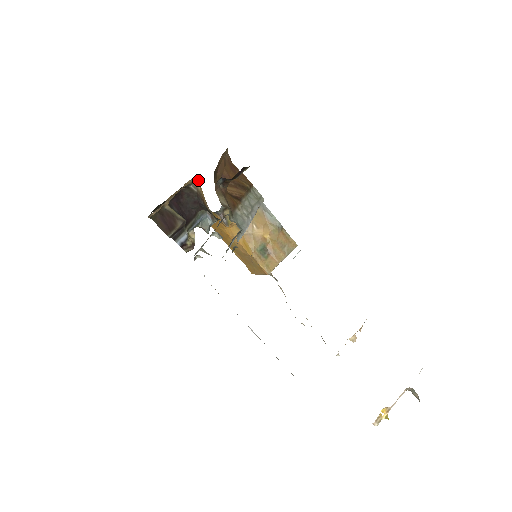
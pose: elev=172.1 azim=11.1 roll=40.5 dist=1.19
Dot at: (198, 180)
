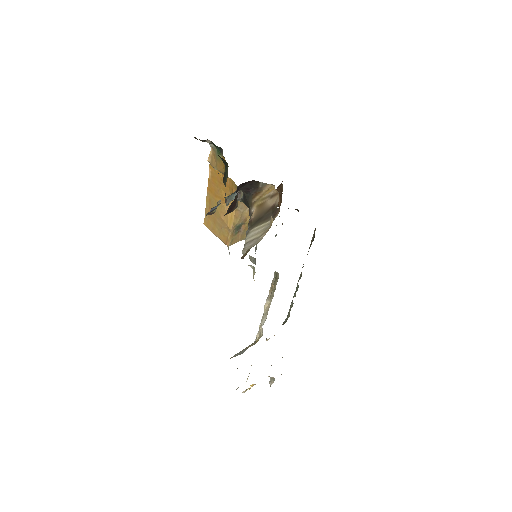
Dot at: (273, 187)
